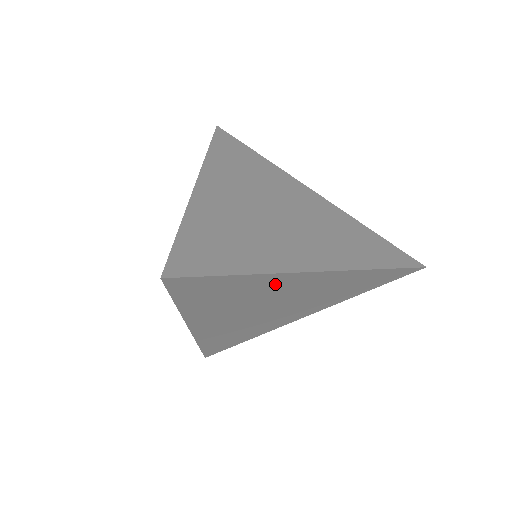
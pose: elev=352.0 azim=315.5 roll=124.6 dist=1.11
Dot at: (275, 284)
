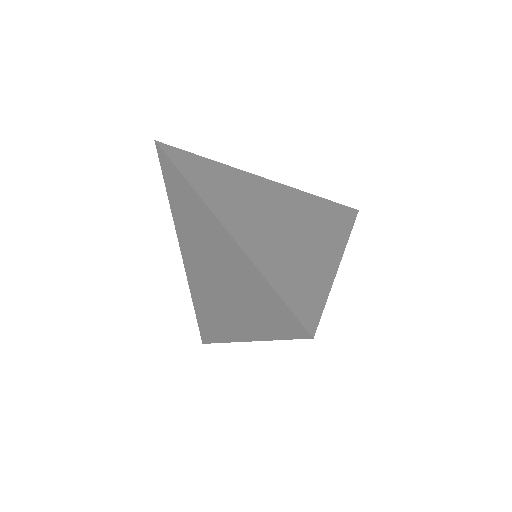
Dot at: occluded
